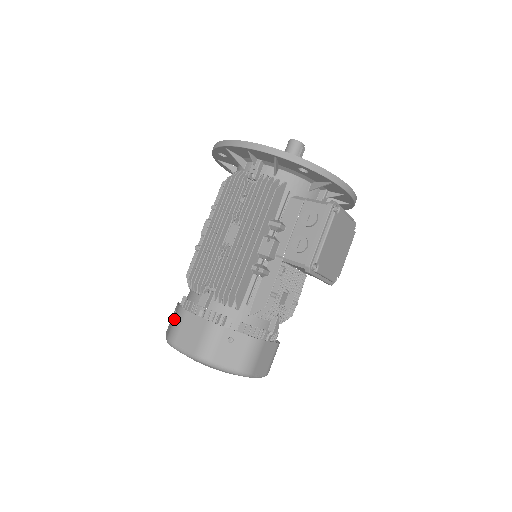
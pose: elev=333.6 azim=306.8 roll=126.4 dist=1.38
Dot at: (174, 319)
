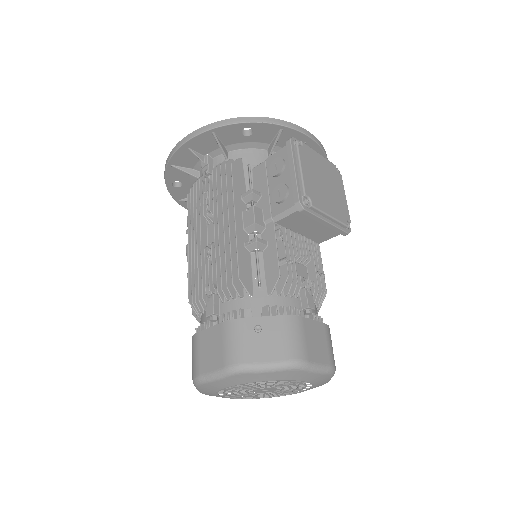
Dot at: occluded
